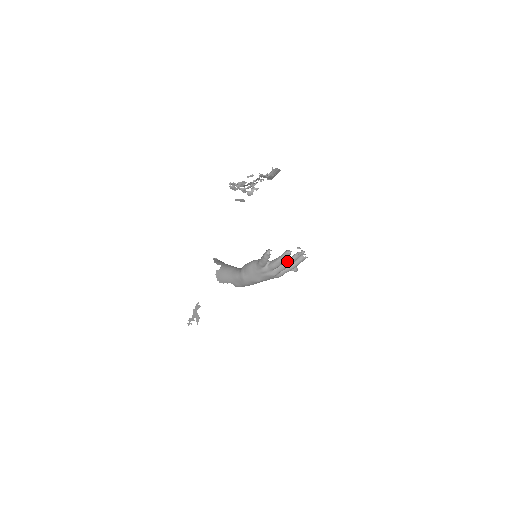
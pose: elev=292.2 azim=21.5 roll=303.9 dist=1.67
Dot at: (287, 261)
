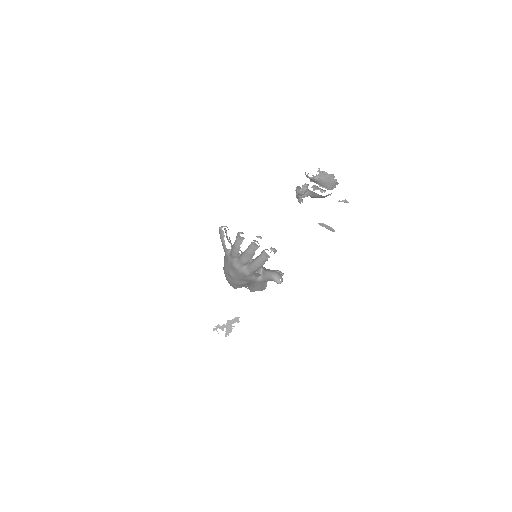
Dot at: (245, 250)
